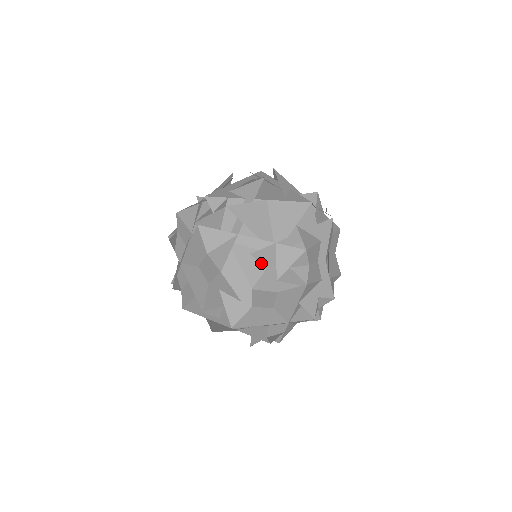
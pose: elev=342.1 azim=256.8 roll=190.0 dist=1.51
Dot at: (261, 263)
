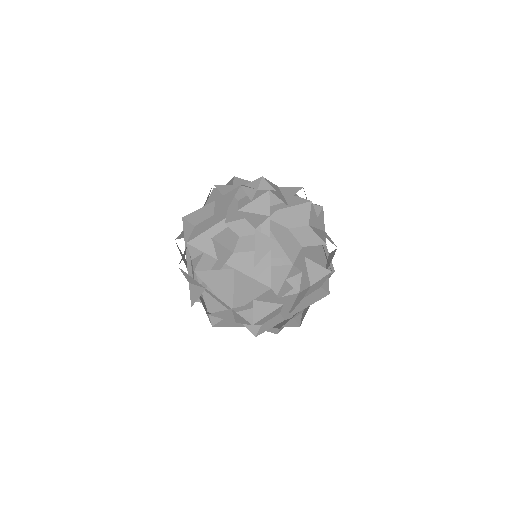
Dot at: (218, 317)
